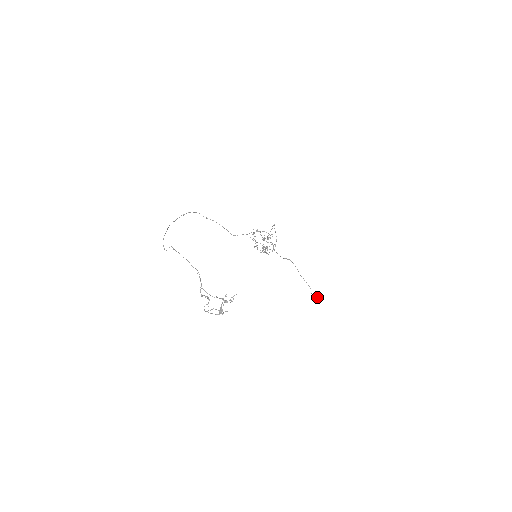
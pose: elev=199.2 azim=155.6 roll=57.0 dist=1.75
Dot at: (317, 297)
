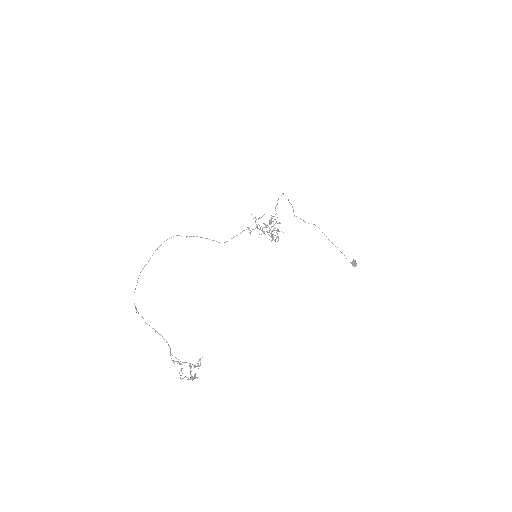
Dot at: (355, 262)
